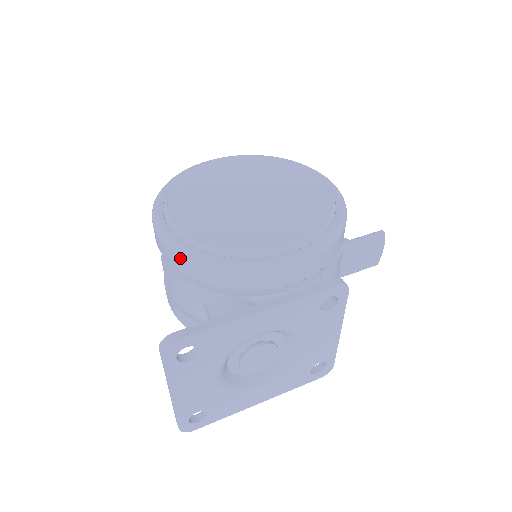
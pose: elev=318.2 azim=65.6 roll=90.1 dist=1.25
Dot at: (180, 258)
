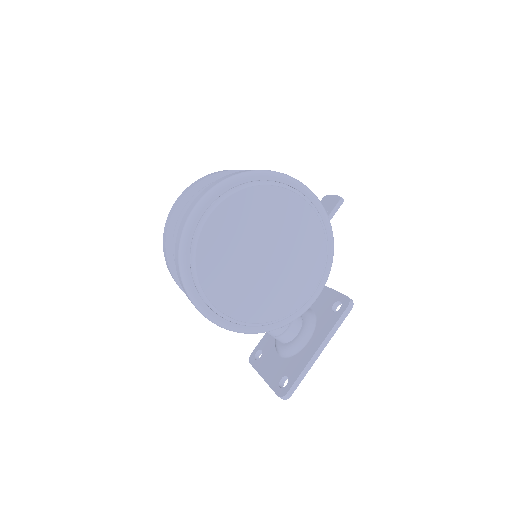
Dot at: (245, 333)
